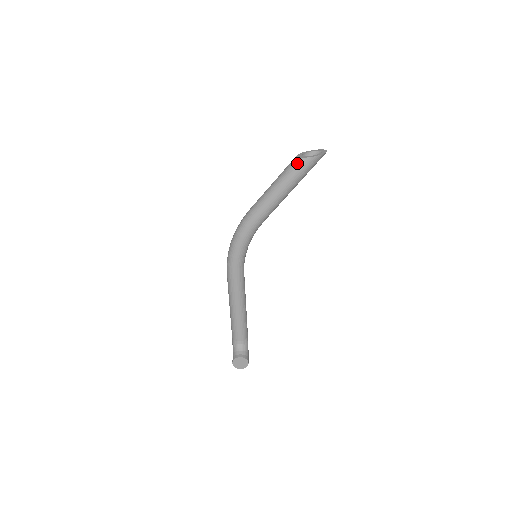
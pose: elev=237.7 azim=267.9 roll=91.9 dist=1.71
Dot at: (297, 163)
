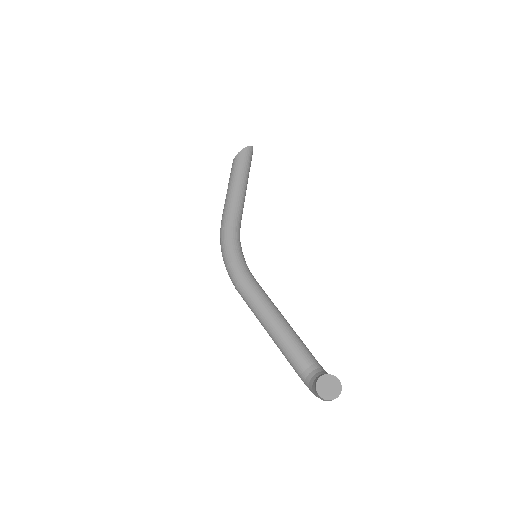
Dot at: (234, 161)
